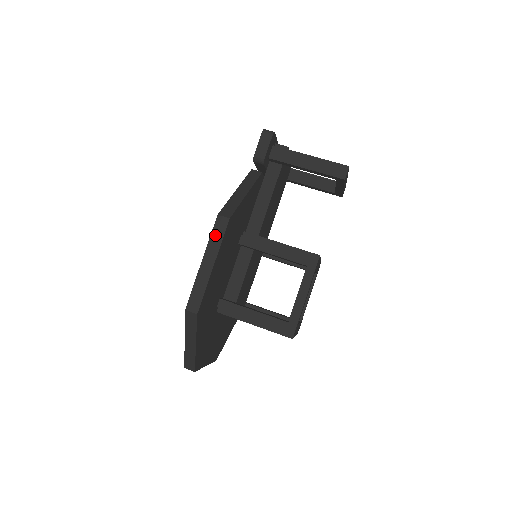
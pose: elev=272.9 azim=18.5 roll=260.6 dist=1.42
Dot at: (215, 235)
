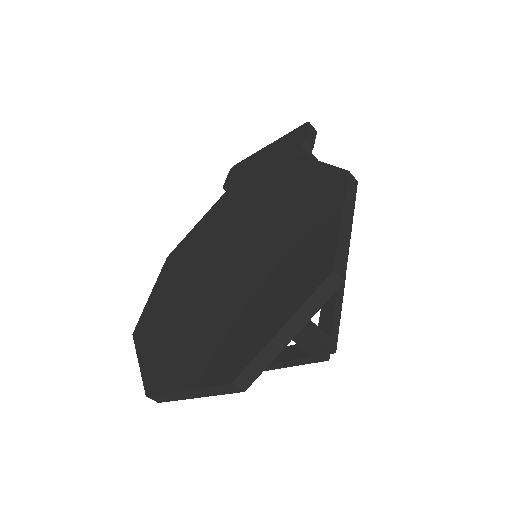
Dot at: (350, 192)
